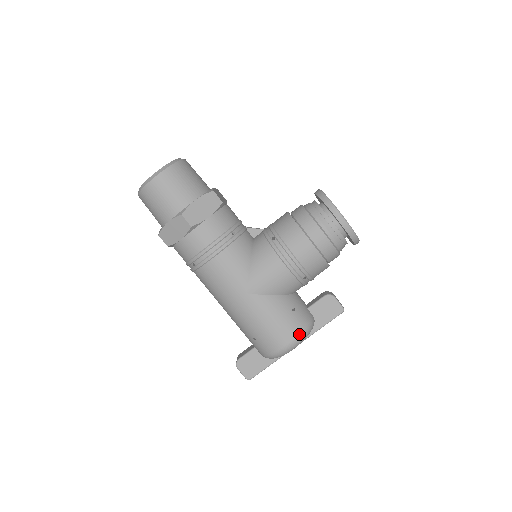
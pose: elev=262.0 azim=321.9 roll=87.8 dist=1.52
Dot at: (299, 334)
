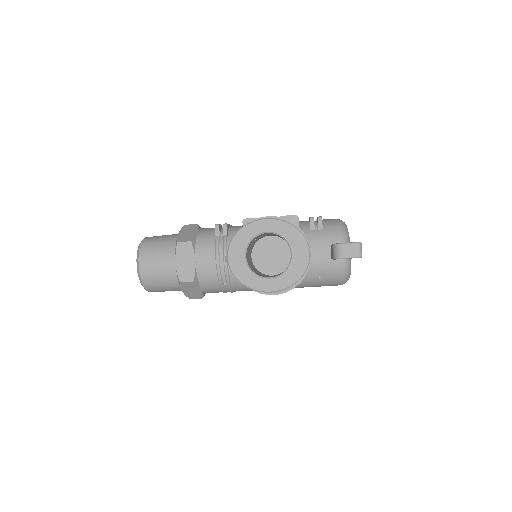
Dot at: (341, 283)
